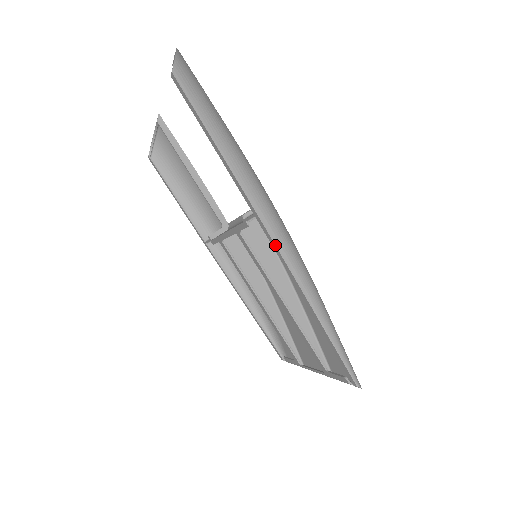
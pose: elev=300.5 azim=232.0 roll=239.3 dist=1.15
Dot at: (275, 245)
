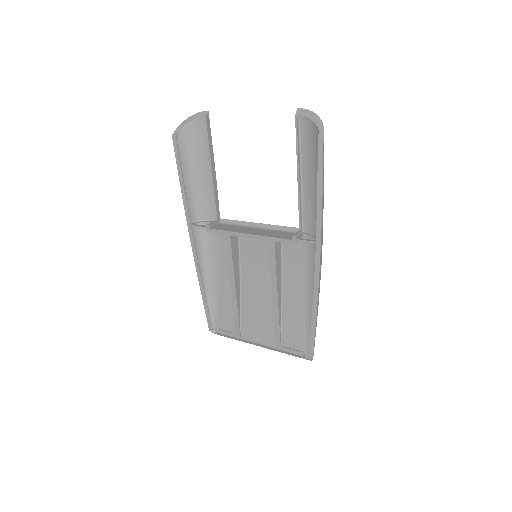
Dot at: (320, 265)
